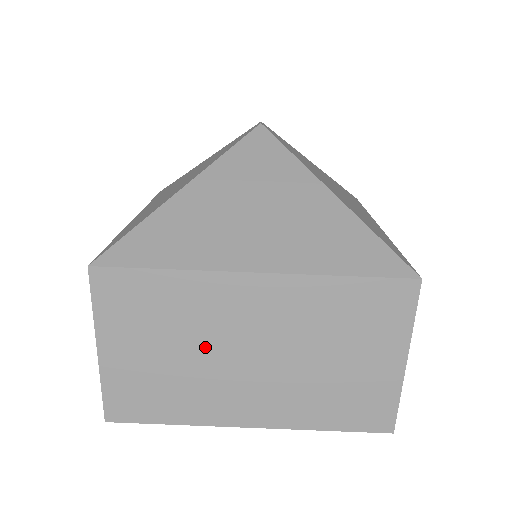
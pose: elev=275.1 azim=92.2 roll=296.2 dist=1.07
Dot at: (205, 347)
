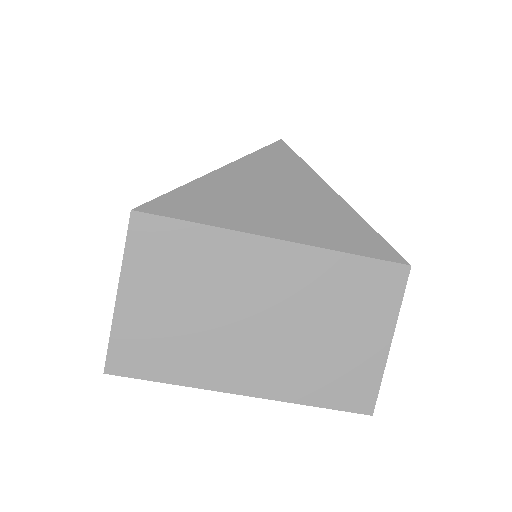
Dot at: (219, 304)
